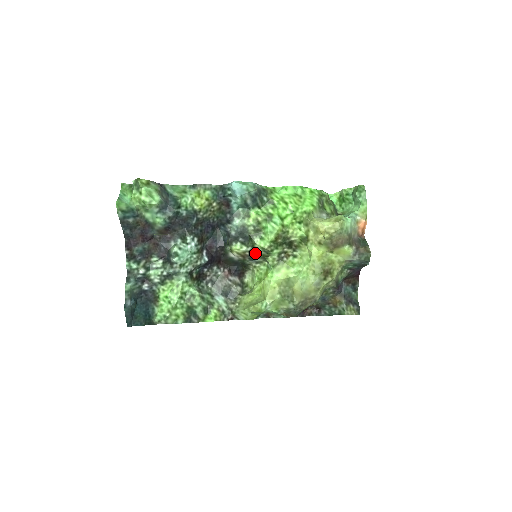
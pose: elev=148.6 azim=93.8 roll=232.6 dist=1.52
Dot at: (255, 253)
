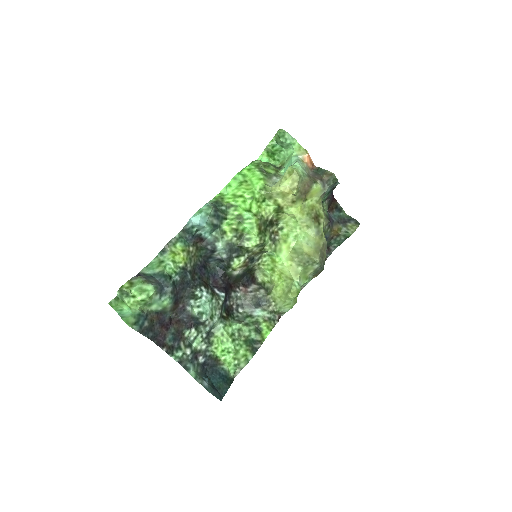
Dot at: (253, 255)
